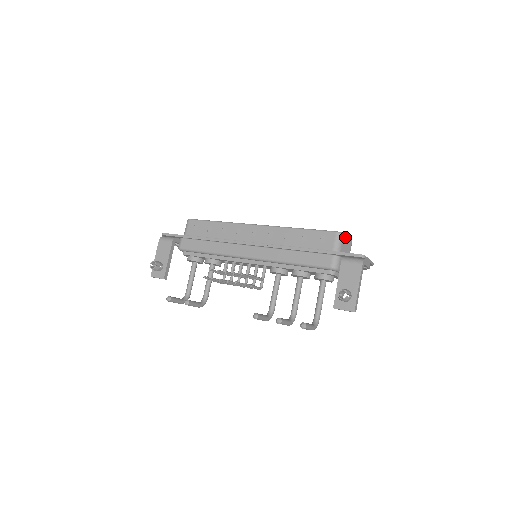
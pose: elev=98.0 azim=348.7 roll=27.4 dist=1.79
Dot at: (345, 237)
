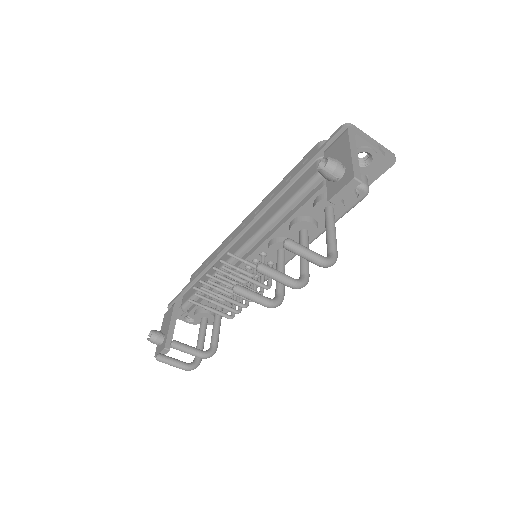
Dot at: occluded
